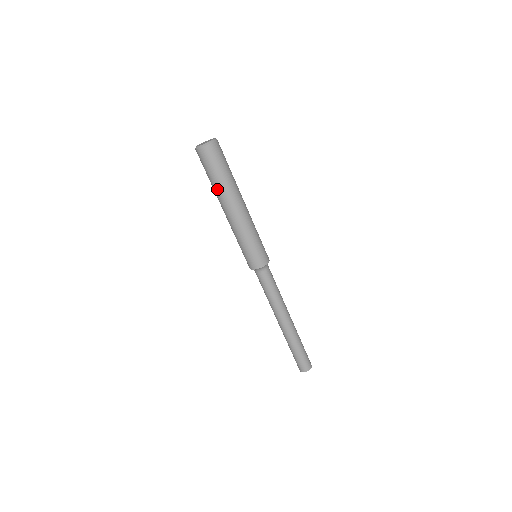
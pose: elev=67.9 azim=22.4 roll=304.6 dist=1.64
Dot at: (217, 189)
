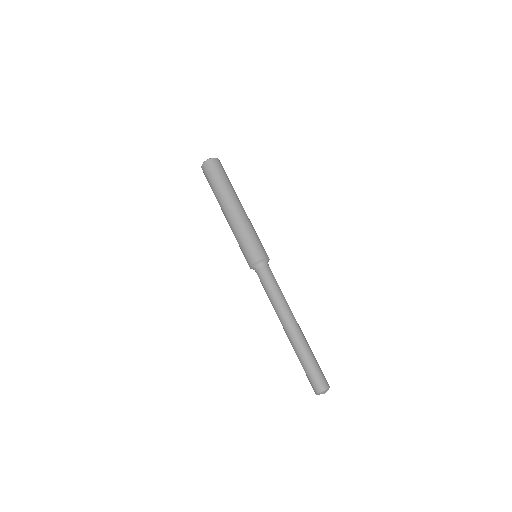
Dot at: (224, 189)
